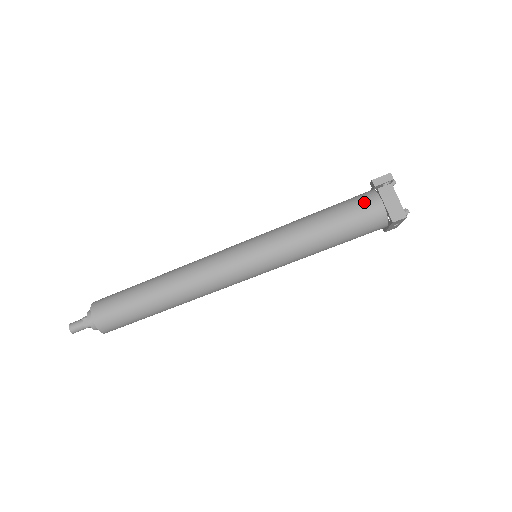
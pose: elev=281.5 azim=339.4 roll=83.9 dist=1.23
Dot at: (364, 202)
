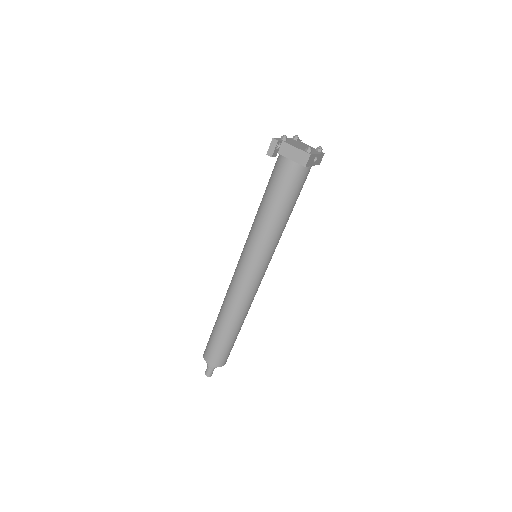
Dot at: (279, 169)
